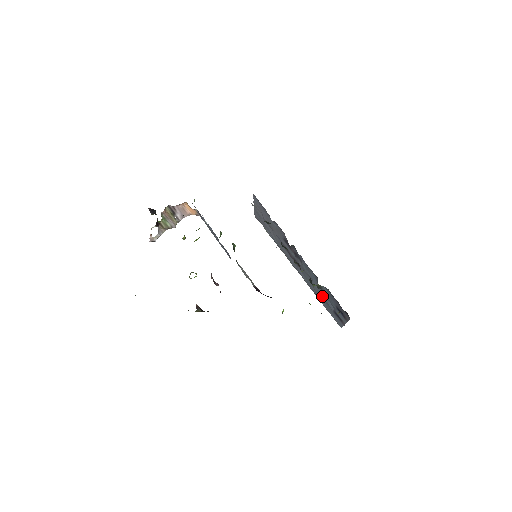
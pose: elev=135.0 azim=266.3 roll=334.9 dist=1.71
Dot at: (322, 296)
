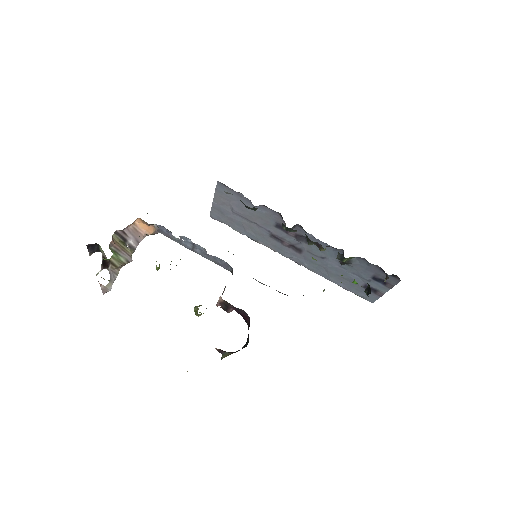
Dot at: occluded
